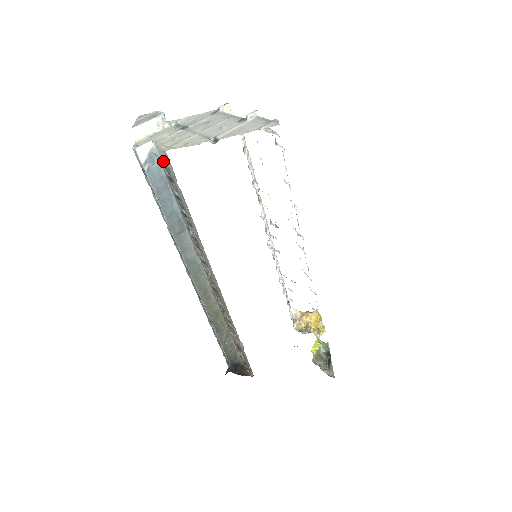
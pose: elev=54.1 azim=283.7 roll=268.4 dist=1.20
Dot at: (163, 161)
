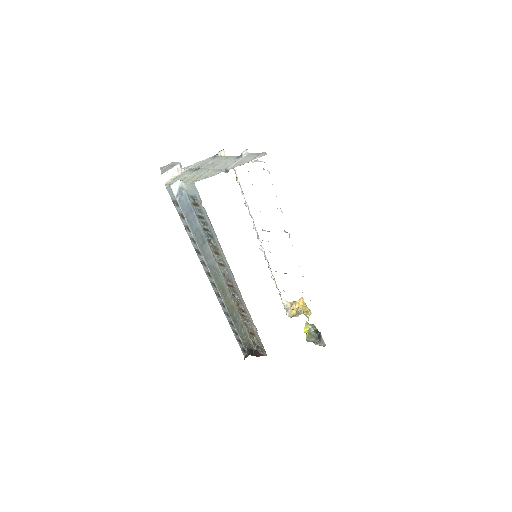
Dot at: (190, 192)
